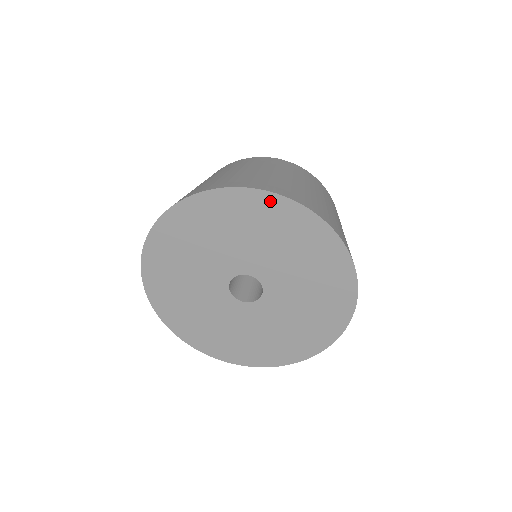
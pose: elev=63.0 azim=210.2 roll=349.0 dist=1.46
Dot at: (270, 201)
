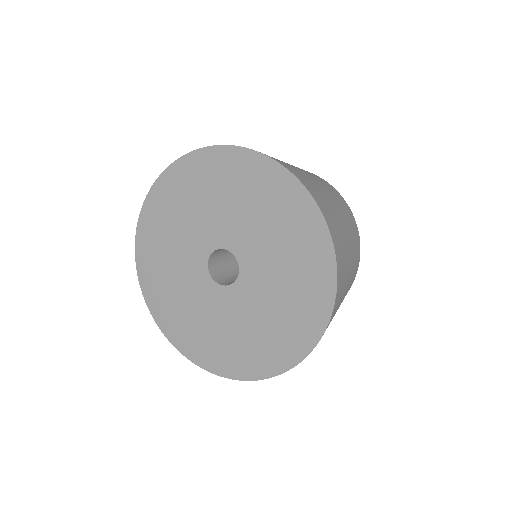
Dot at: (222, 155)
